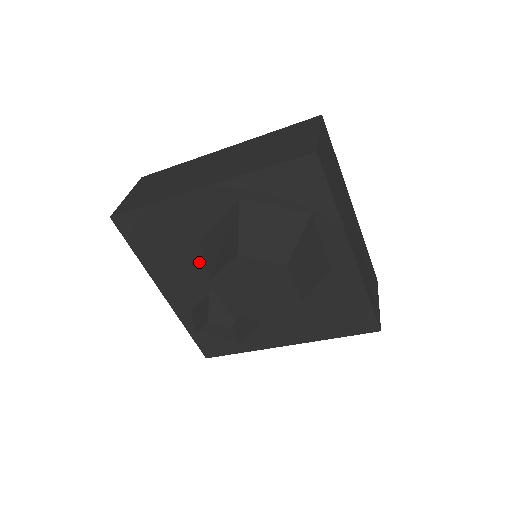
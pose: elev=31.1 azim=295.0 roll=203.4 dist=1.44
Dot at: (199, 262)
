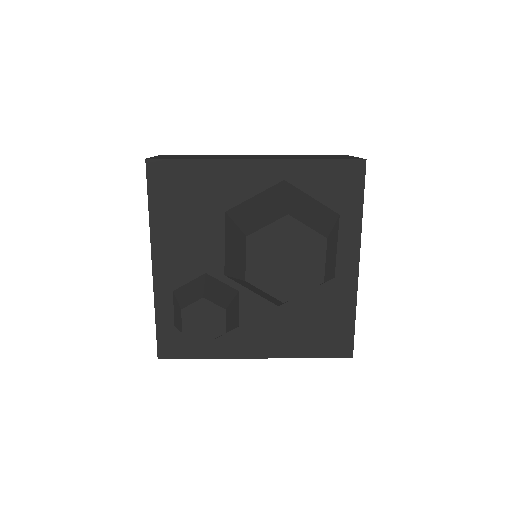
Dot at: (212, 236)
